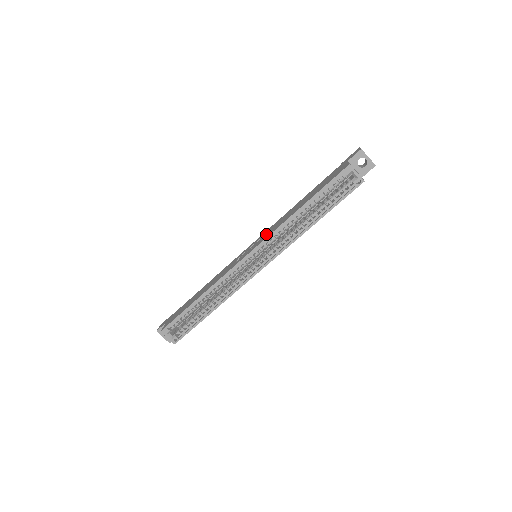
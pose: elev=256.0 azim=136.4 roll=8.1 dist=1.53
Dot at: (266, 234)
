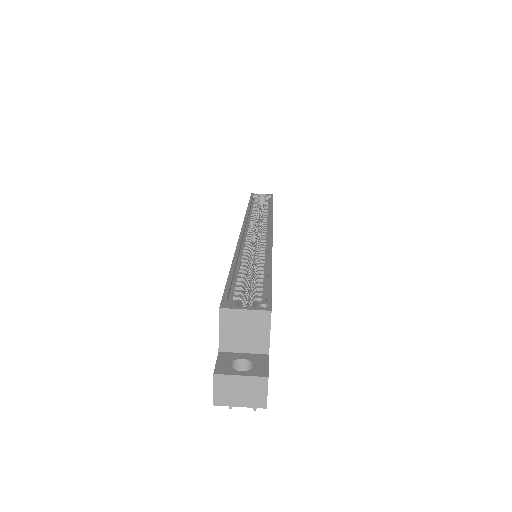
Dot at: occluded
